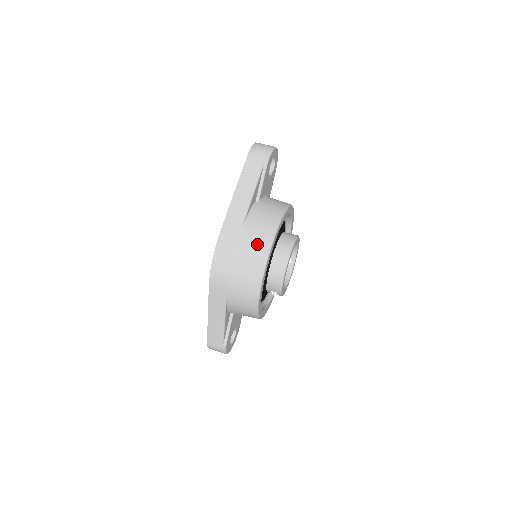
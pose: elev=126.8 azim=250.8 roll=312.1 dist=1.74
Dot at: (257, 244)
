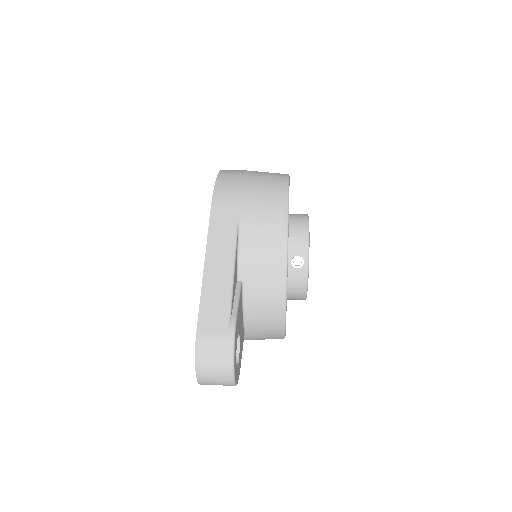
Dot at: (271, 173)
